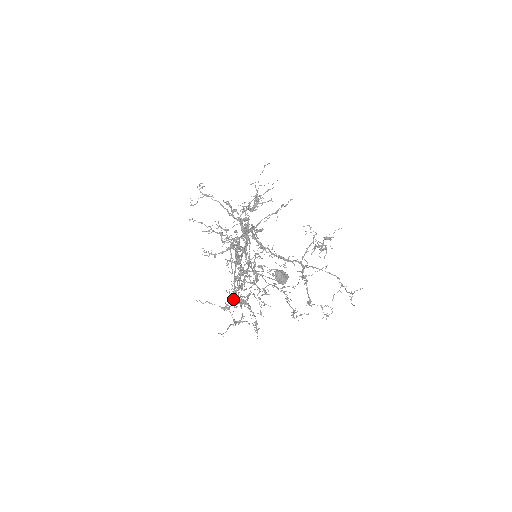
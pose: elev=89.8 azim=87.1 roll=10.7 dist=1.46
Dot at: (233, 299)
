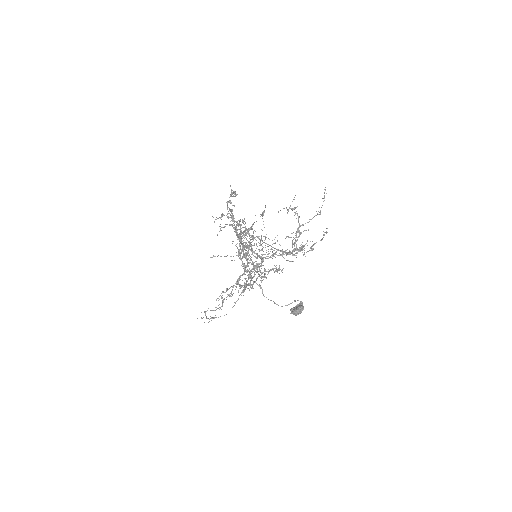
Dot at: (243, 246)
